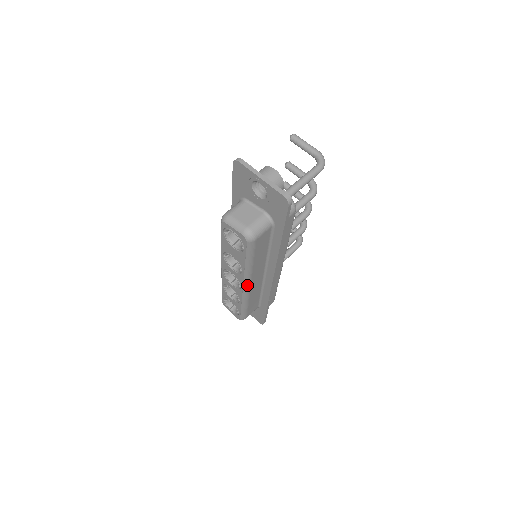
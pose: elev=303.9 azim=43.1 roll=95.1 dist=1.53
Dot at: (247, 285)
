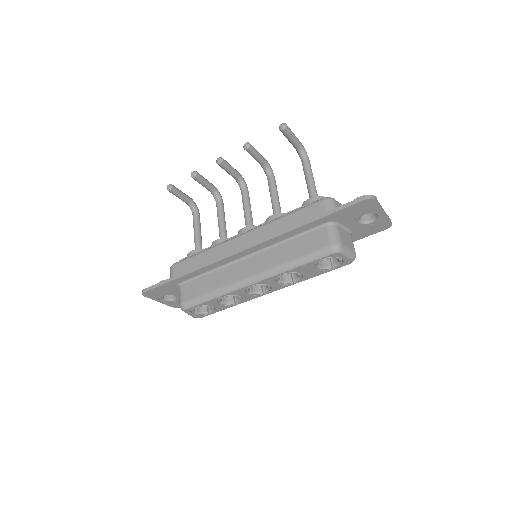
Dot at: occluded
